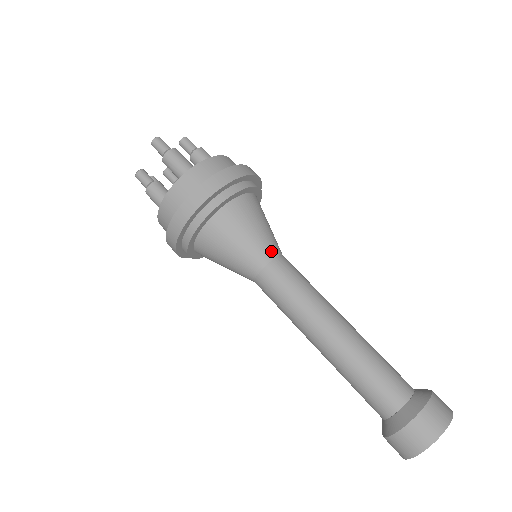
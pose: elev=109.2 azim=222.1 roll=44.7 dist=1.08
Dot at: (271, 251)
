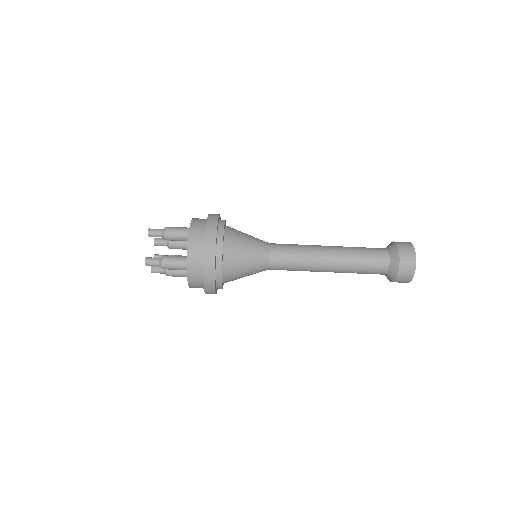
Dot at: (264, 257)
